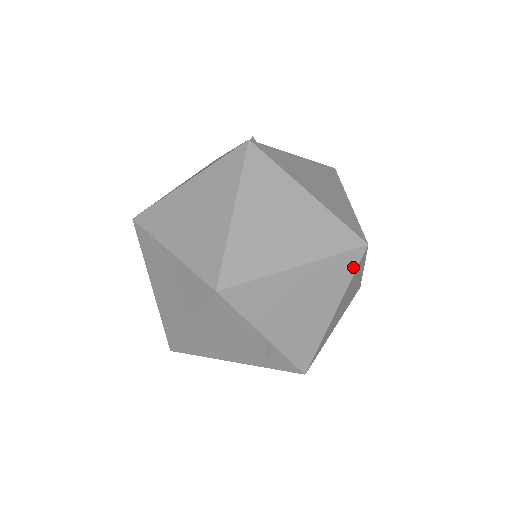
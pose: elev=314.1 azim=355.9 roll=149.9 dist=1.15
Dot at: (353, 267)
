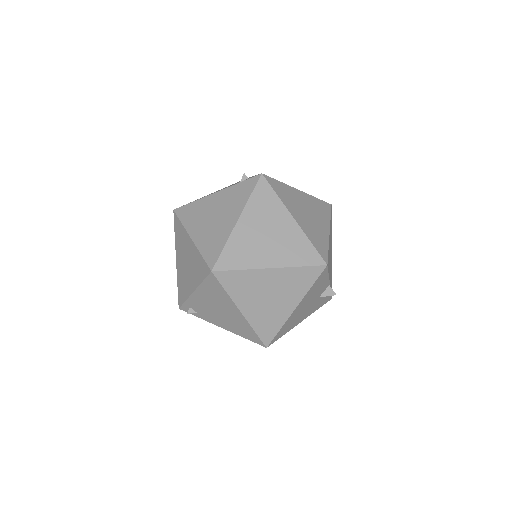
Dot at: (331, 221)
